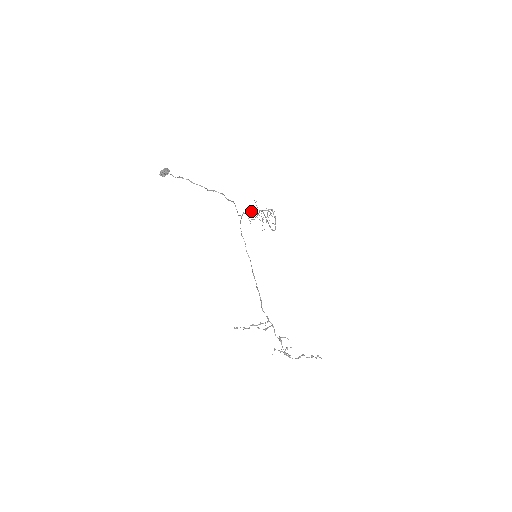
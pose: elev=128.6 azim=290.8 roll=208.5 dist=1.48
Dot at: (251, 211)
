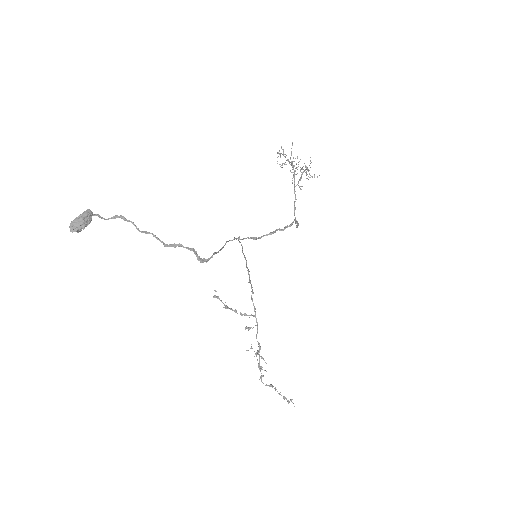
Dot at: (252, 238)
